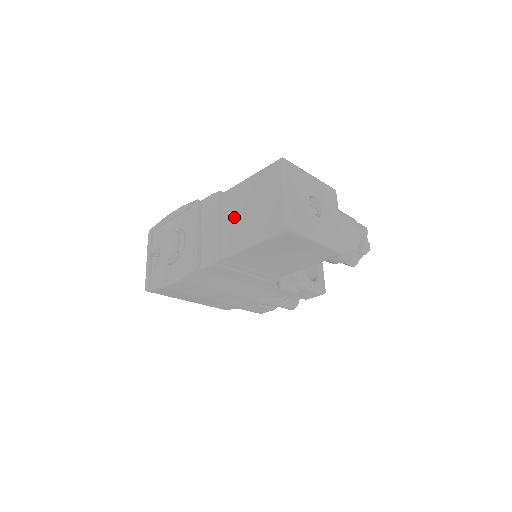
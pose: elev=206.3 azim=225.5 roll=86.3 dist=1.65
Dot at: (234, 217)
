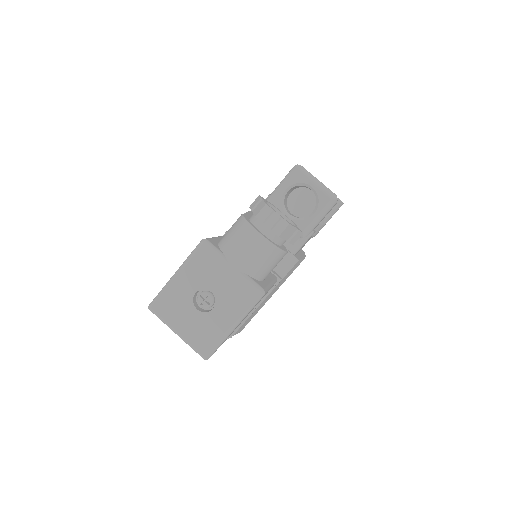
Dot at: occluded
